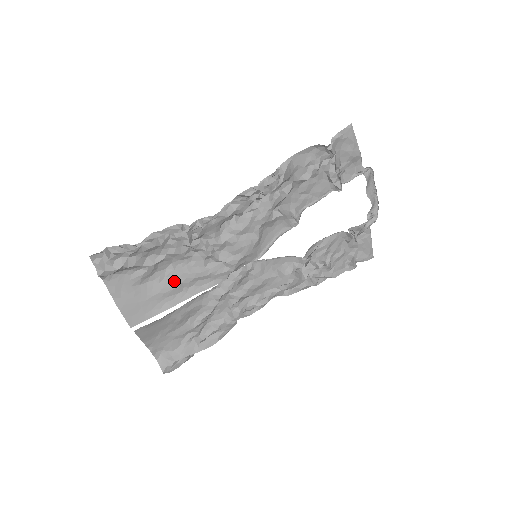
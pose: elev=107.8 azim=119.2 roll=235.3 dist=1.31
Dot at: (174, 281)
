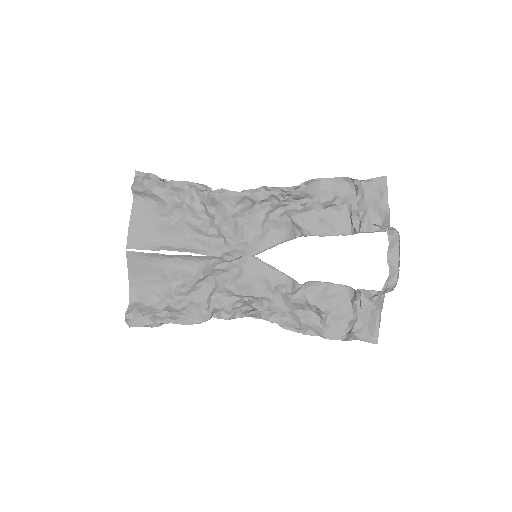
Dot at: (179, 231)
